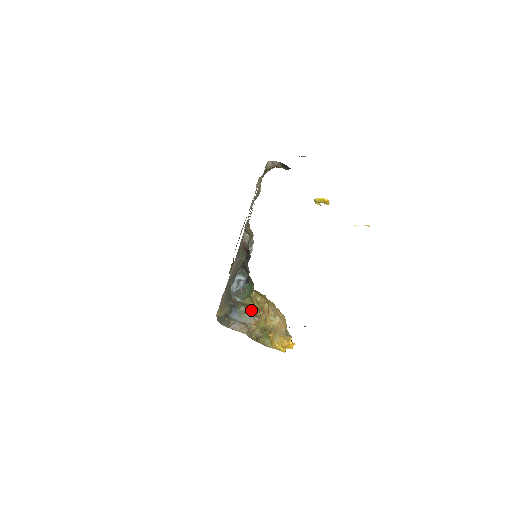
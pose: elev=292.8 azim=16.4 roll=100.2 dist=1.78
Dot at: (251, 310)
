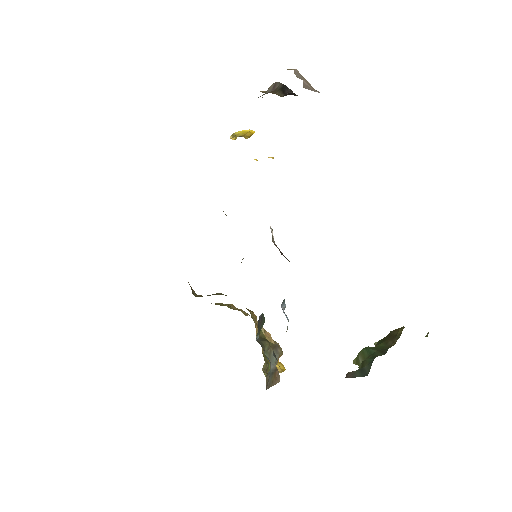
Dot at: (270, 343)
